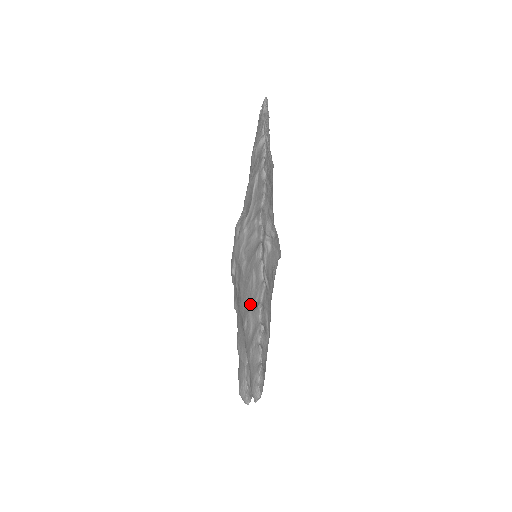
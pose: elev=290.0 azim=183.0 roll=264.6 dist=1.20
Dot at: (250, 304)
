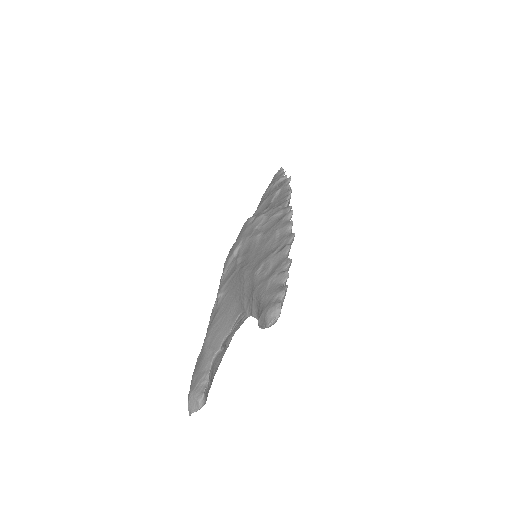
Dot at: (270, 252)
